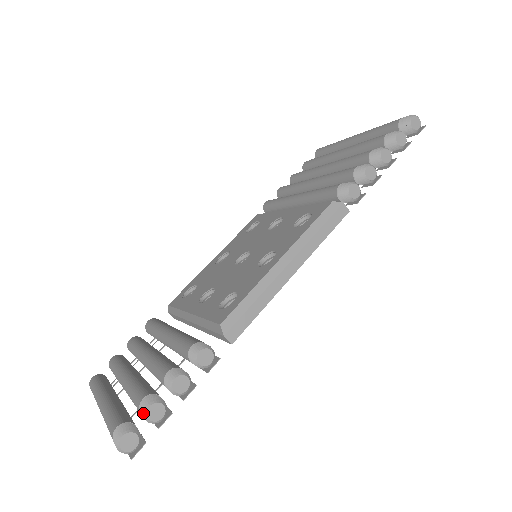
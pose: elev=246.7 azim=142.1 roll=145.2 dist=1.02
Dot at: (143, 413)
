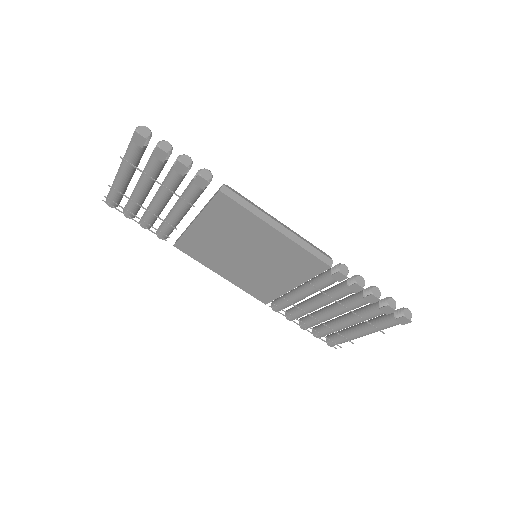
Dot at: (162, 141)
